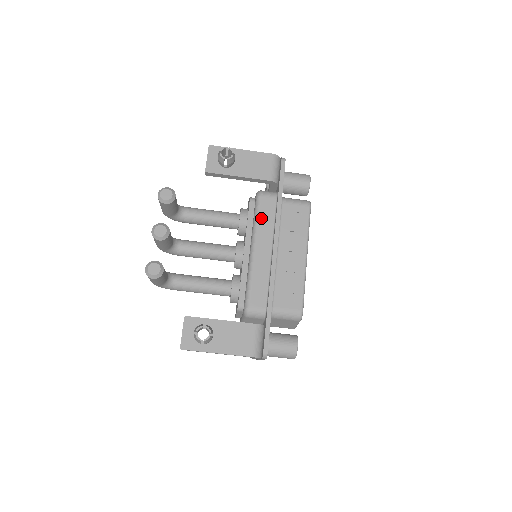
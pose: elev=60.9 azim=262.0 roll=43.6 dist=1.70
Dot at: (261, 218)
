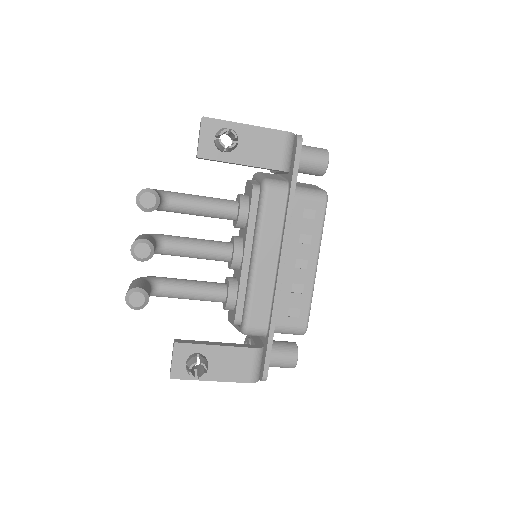
Dot at: (267, 219)
